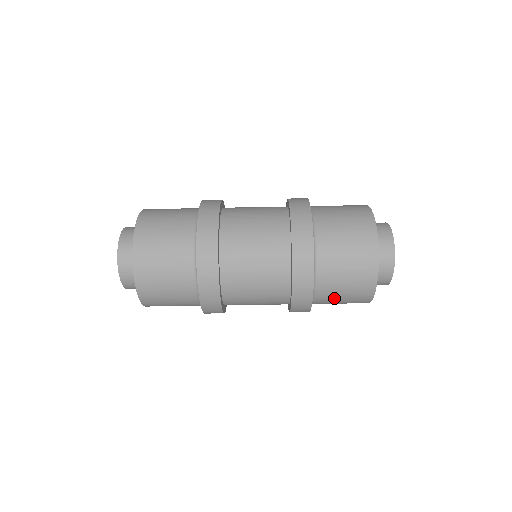
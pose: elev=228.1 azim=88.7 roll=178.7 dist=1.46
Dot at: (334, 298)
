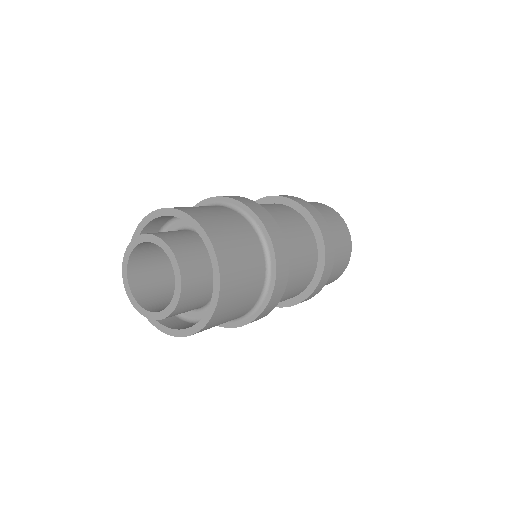
Dot at: occluded
